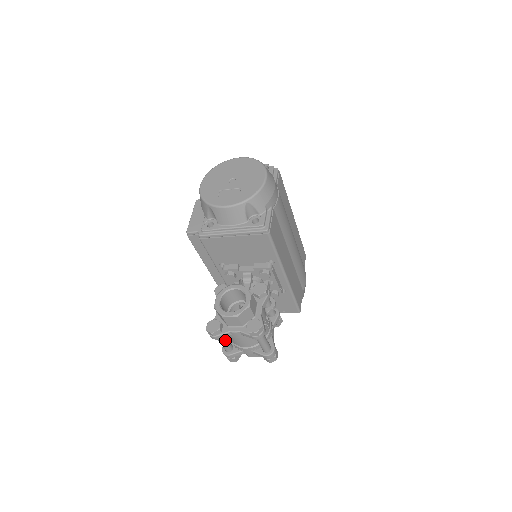
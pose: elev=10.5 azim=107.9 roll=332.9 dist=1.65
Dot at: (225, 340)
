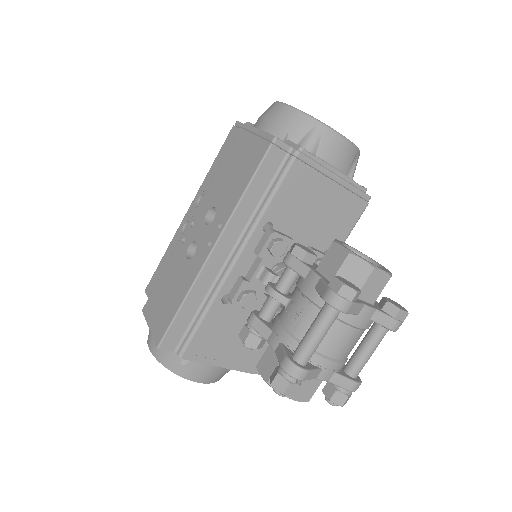
Dot at: (327, 329)
